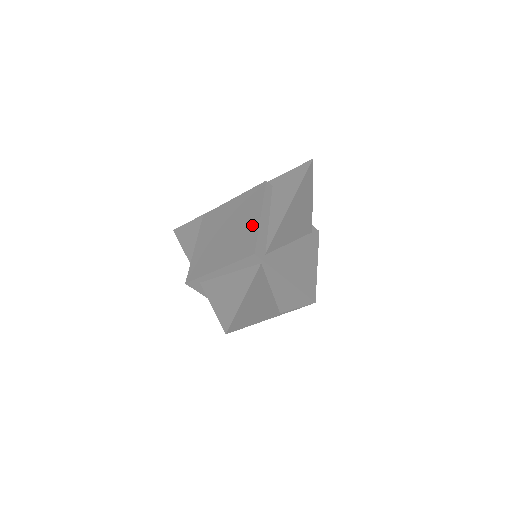
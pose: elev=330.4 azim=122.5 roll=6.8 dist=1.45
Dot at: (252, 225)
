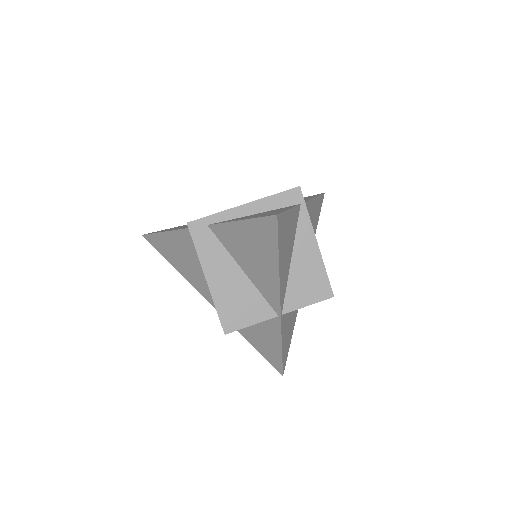
Dot at: occluded
